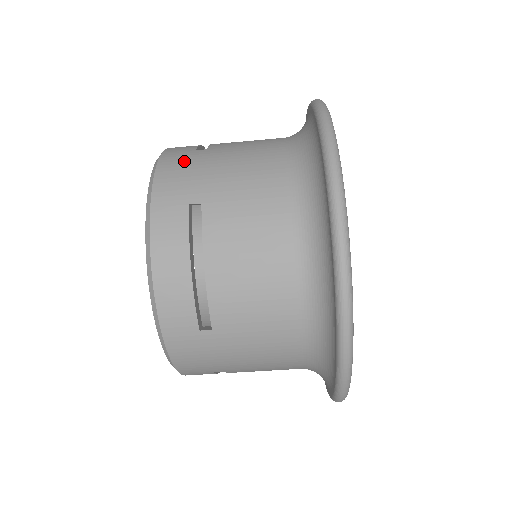
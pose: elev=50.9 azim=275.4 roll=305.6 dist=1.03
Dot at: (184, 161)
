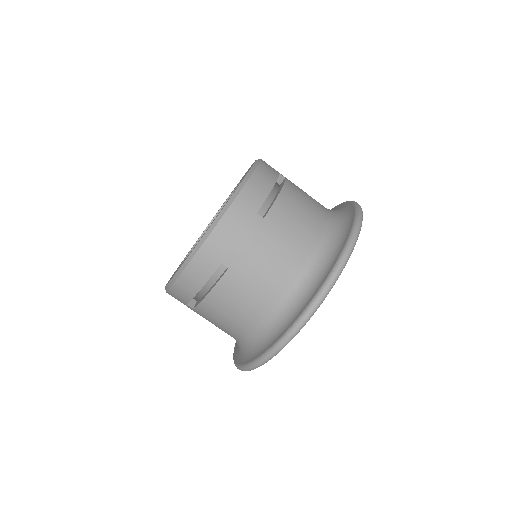
Dot at: occluded
